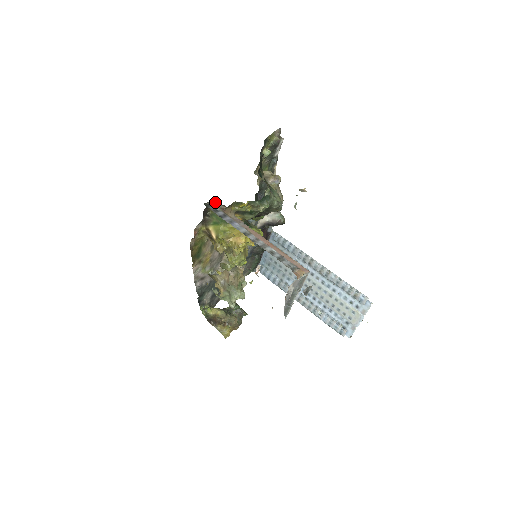
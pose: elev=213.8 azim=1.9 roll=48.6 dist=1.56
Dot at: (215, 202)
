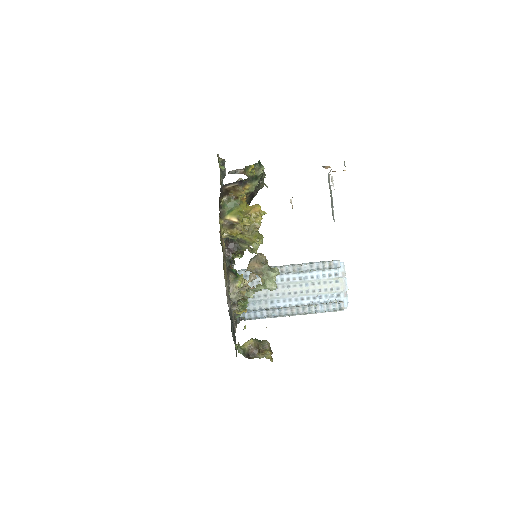
Dot at: (226, 184)
